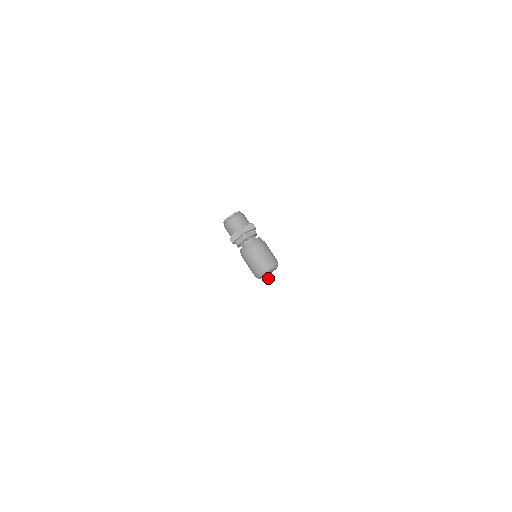
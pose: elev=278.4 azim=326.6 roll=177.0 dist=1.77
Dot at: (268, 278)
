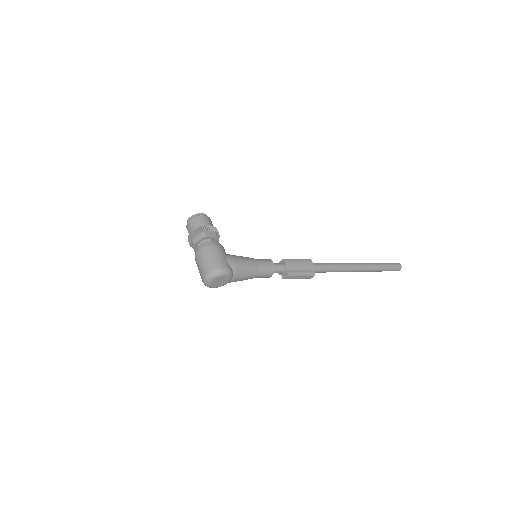
Dot at: (303, 277)
